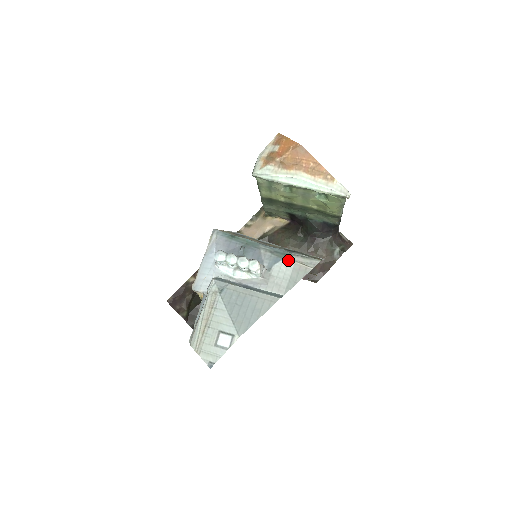
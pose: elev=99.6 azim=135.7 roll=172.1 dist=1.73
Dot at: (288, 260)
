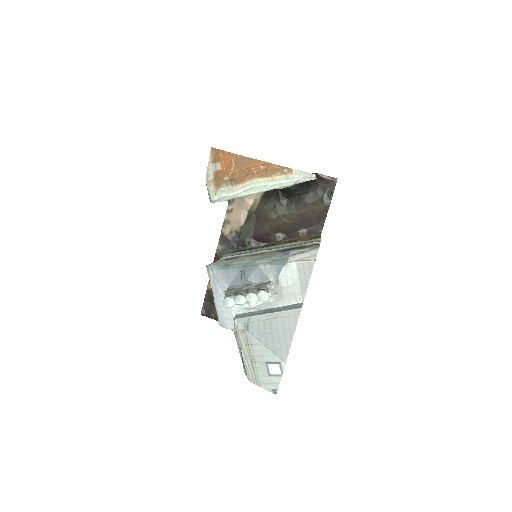
Dot at: (289, 264)
